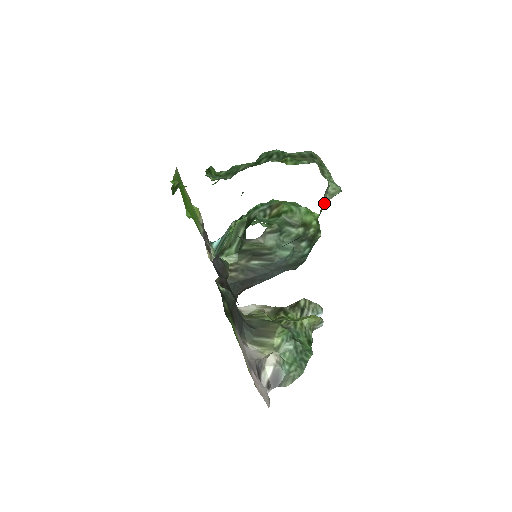
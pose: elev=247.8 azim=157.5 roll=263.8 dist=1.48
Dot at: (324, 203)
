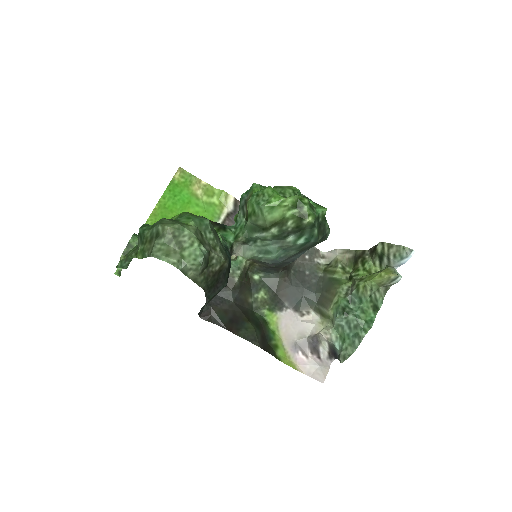
Dot at: (197, 277)
